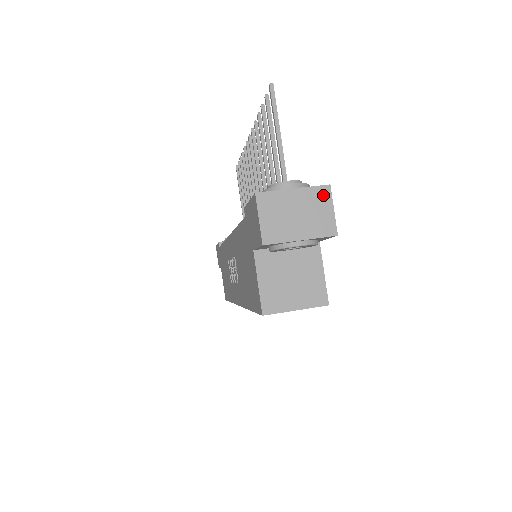
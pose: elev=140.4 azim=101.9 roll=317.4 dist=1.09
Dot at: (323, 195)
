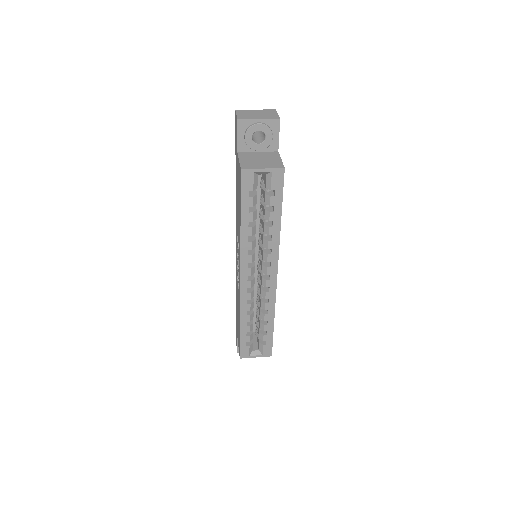
Dot at: (272, 111)
